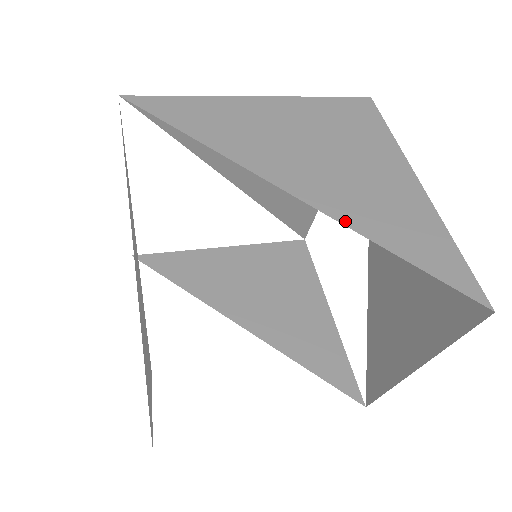
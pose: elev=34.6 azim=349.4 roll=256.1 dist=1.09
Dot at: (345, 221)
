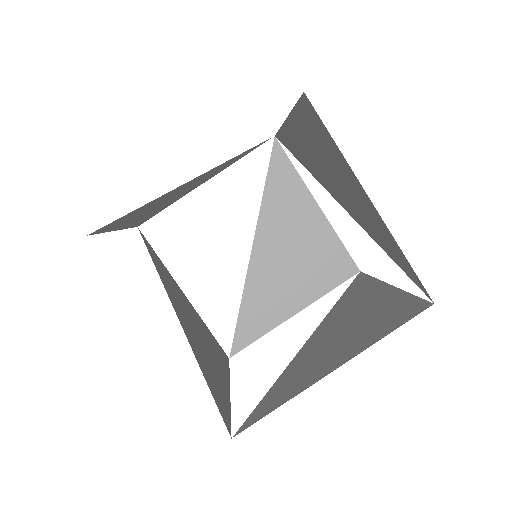
Dot at: occluded
